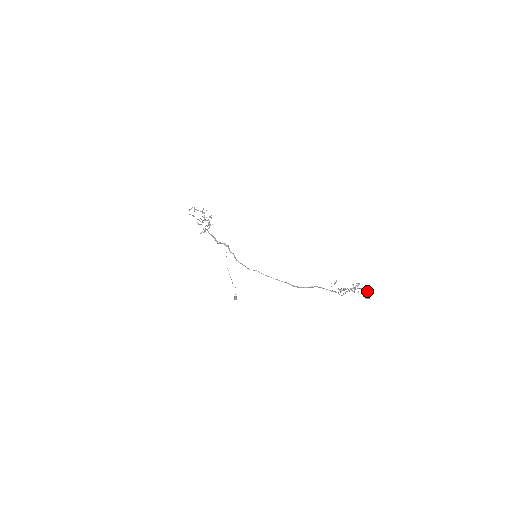
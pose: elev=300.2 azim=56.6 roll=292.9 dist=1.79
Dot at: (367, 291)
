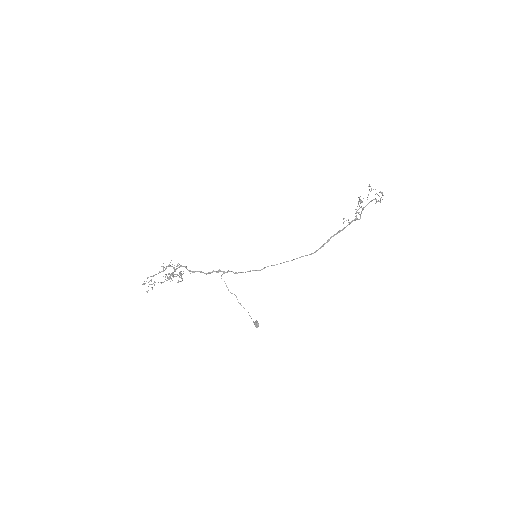
Dot at: occluded
